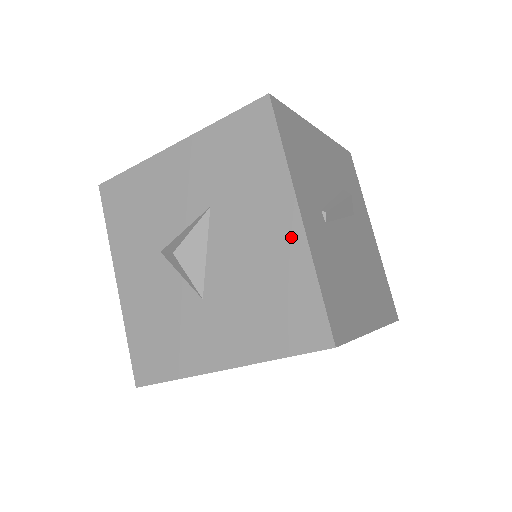
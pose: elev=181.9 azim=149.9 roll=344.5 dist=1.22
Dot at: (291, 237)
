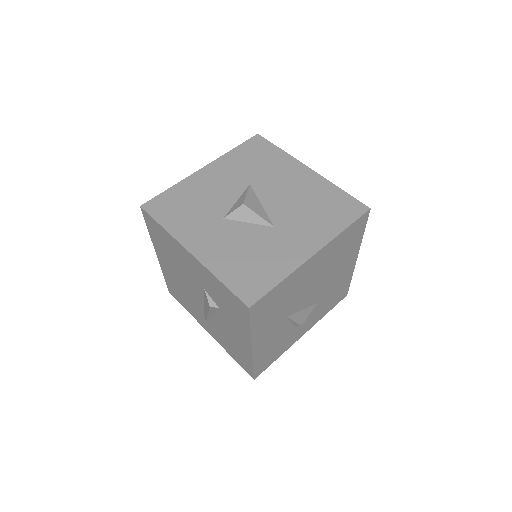
Dot at: (312, 178)
